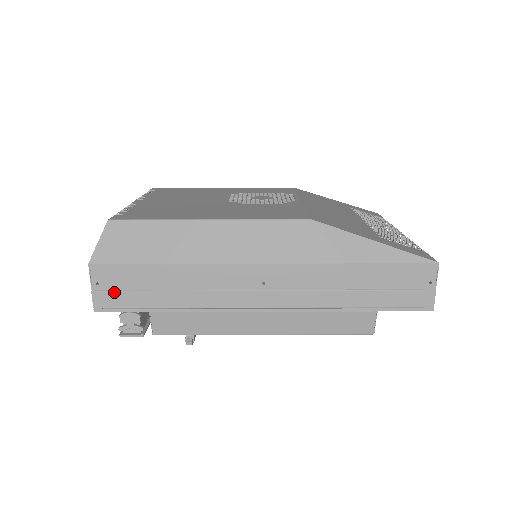
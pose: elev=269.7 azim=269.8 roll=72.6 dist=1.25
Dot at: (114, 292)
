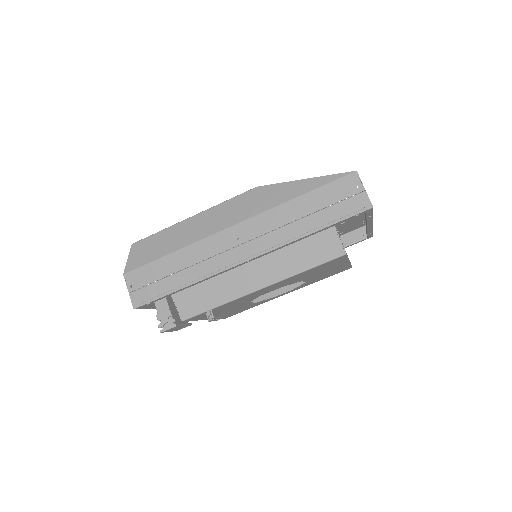
Dot at: (143, 288)
